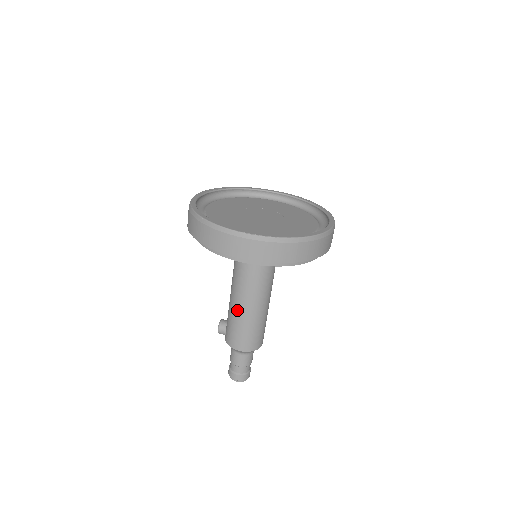
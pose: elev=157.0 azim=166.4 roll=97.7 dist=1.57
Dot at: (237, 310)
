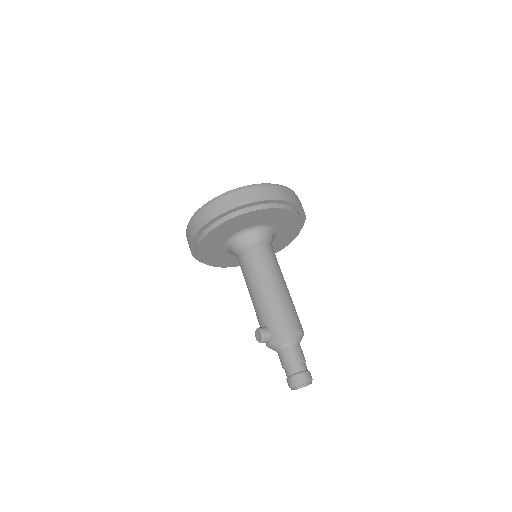
Dot at: (272, 292)
